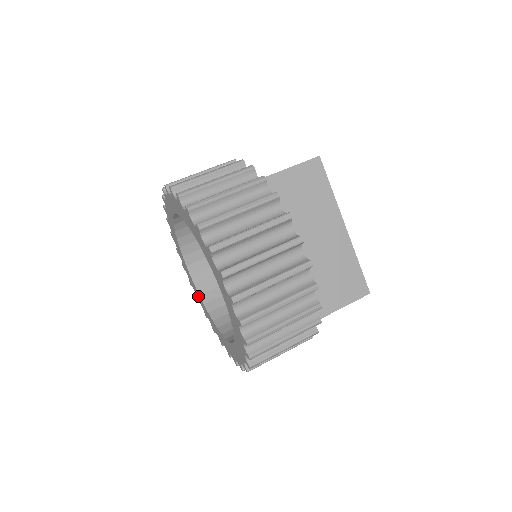
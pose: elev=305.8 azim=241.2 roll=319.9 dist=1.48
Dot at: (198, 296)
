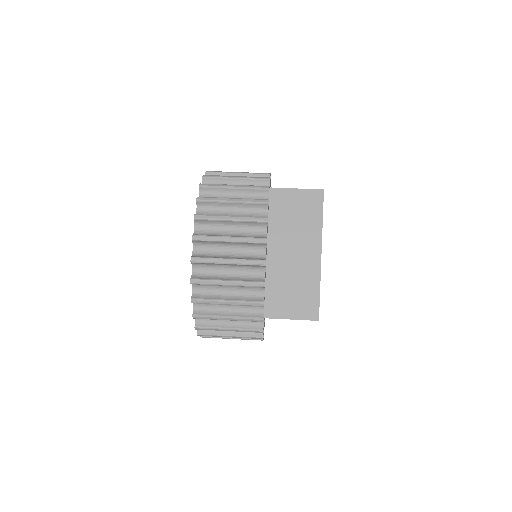
Dot at: occluded
